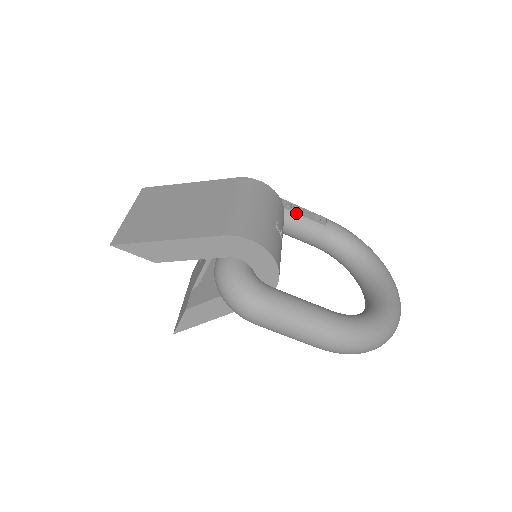
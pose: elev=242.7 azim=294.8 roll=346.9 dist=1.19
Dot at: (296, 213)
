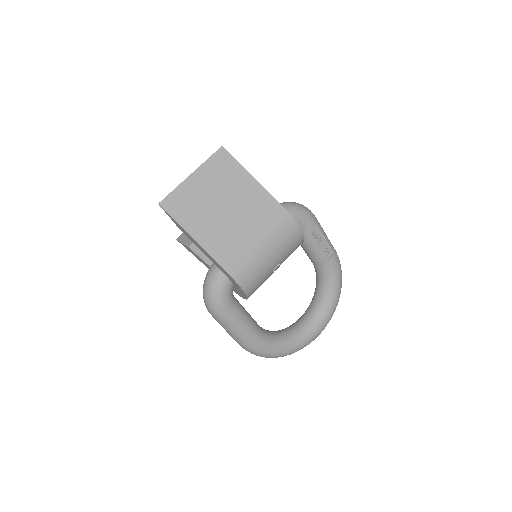
Dot at: (313, 242)
